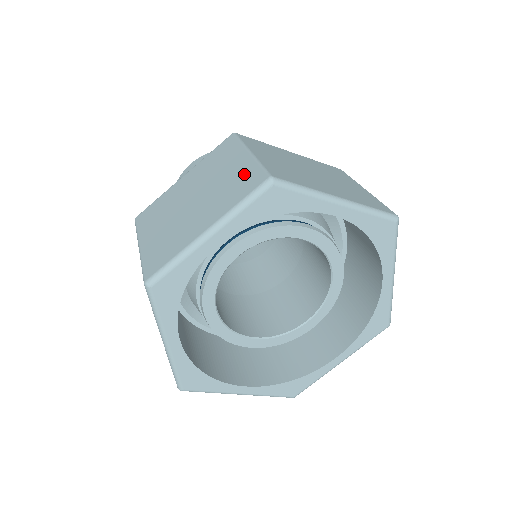
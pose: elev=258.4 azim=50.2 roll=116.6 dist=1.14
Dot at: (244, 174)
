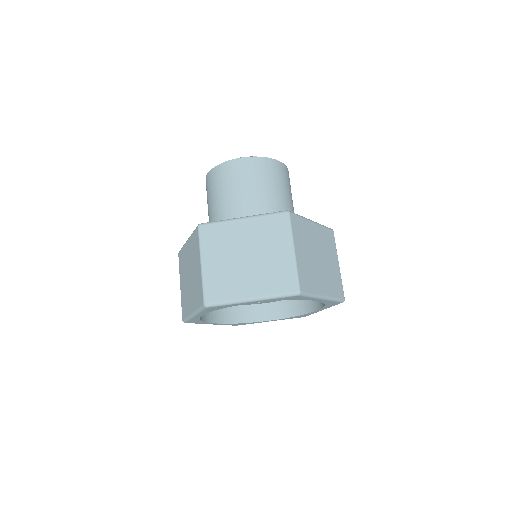
Dot at: (199, 285)
